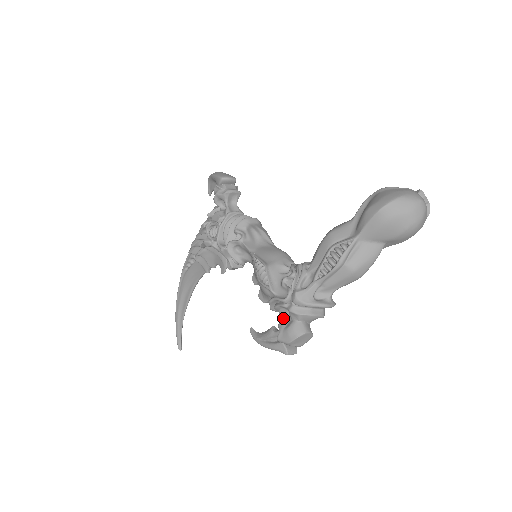
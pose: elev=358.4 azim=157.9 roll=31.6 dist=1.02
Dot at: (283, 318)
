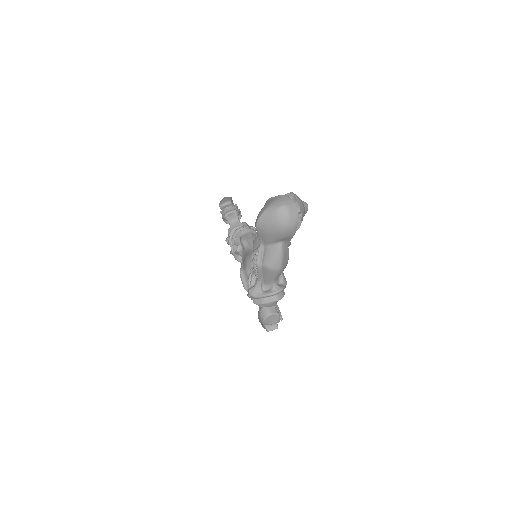
Dot at: (259, 306)
